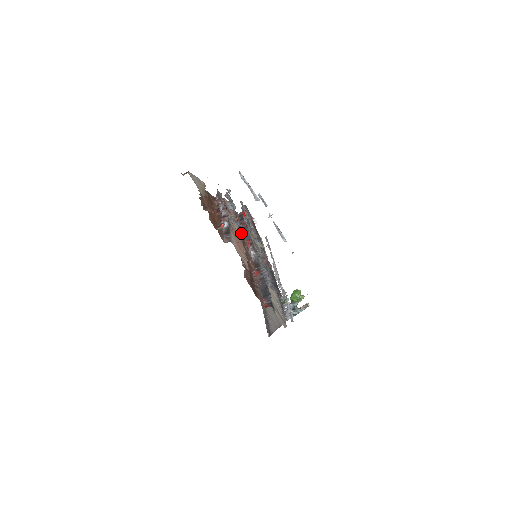
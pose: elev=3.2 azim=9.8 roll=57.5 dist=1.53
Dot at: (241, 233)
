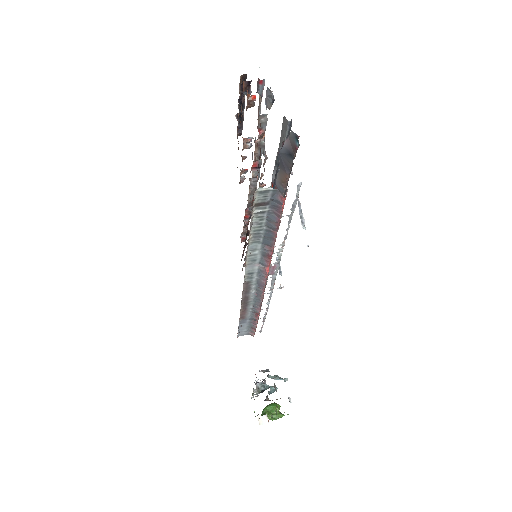
Dot at: (247, 240)
